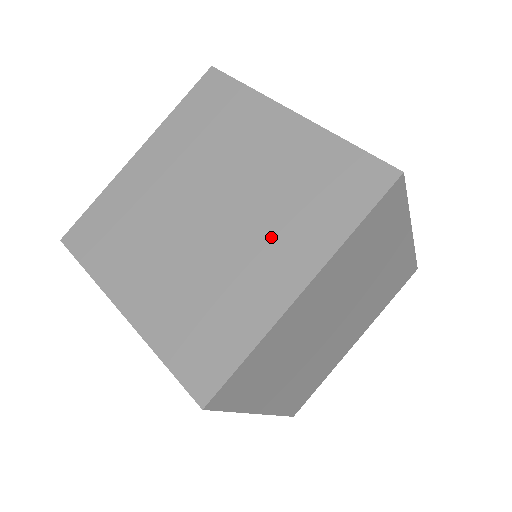
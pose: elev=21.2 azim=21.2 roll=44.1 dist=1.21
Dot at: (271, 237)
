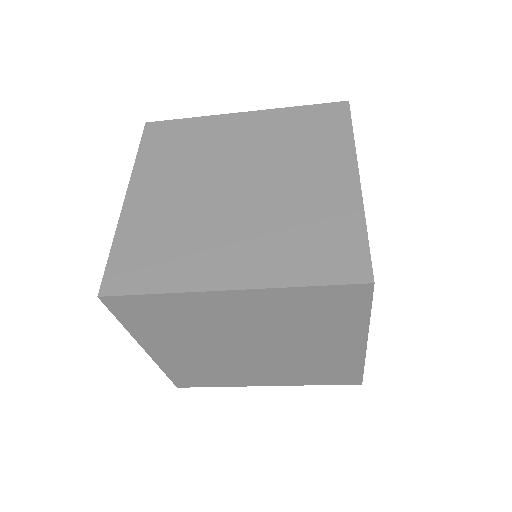
Dot at: (251, 240)
